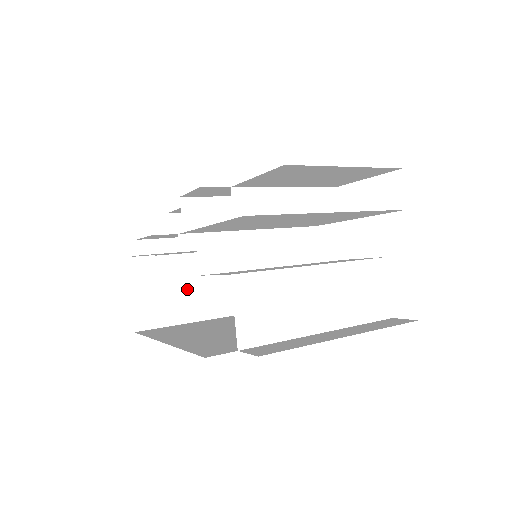
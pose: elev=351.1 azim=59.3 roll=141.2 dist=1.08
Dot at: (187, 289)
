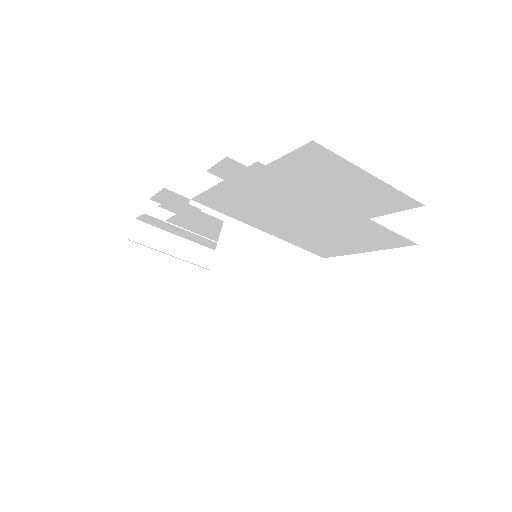
Dot at: (178, 276)
